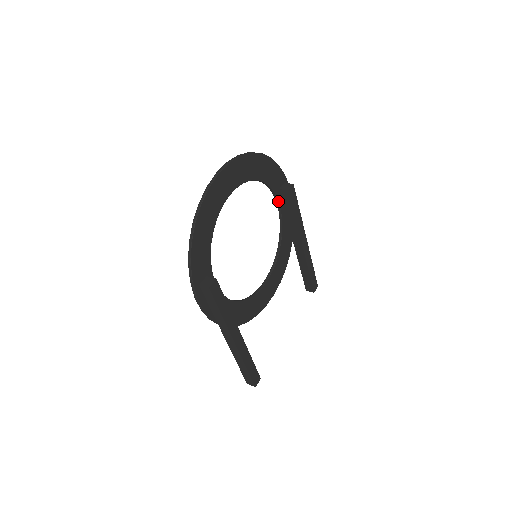
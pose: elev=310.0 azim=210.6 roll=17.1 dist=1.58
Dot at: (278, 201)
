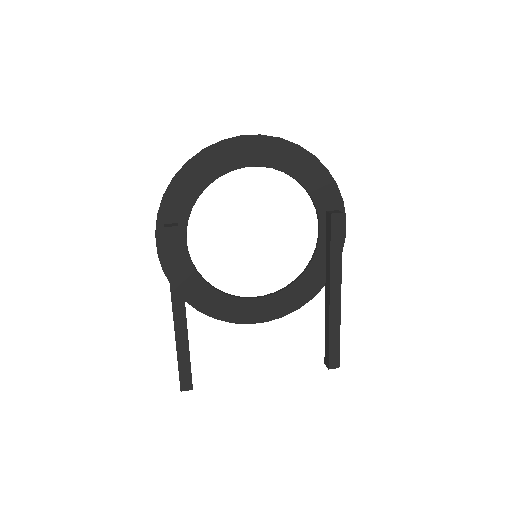
Dot at: (319, 223)
